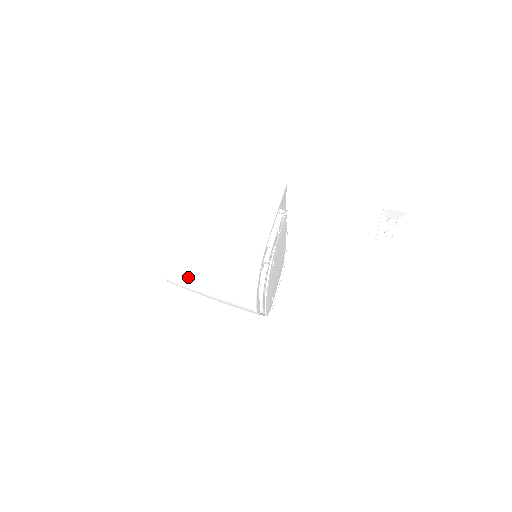
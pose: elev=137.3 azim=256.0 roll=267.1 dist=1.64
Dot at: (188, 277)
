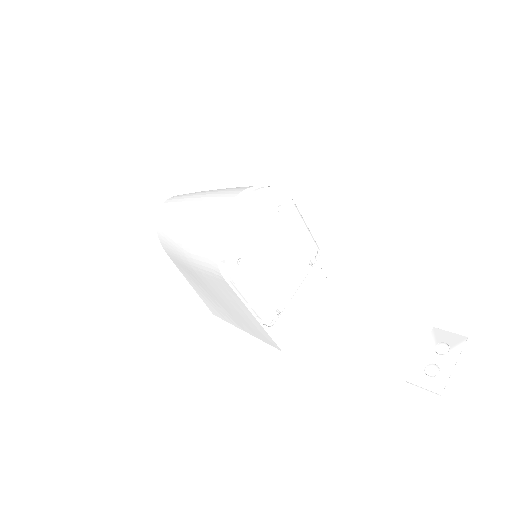
Dot at: (188, 195)
